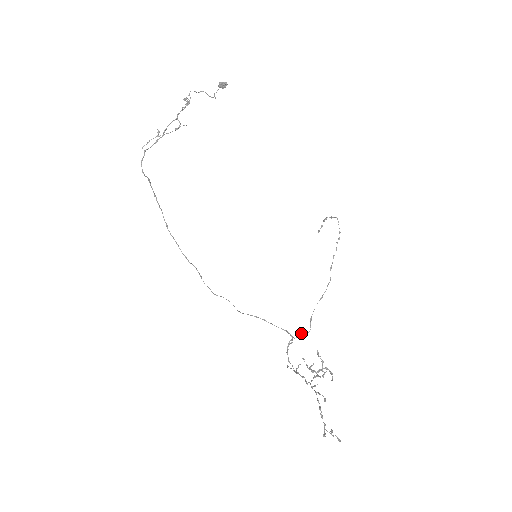
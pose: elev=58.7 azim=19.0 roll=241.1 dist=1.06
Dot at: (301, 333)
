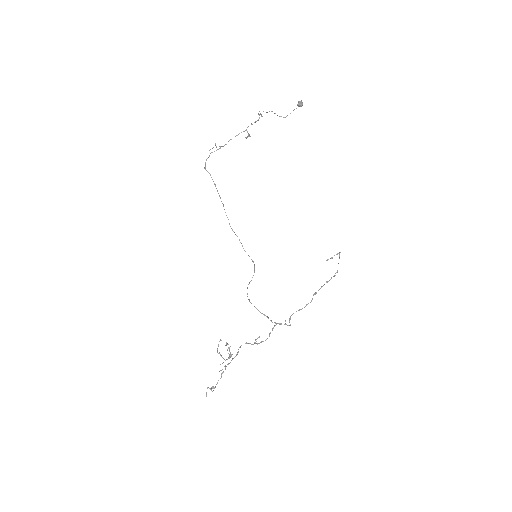
Dot at: (285, 323)
